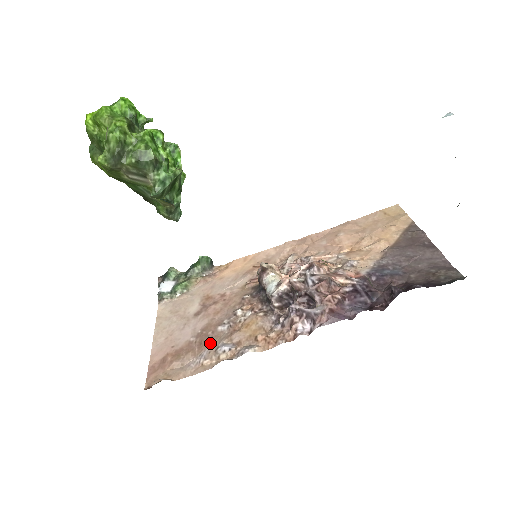
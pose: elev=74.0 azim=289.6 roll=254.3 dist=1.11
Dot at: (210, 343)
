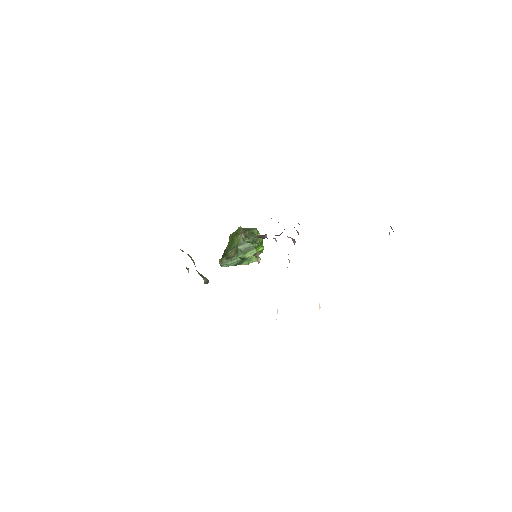
Dot at: occluded
